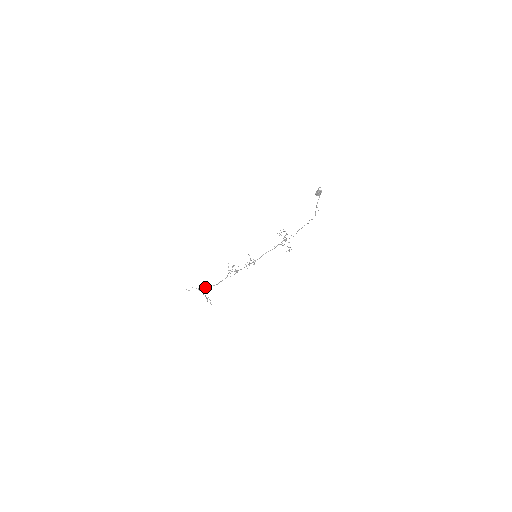
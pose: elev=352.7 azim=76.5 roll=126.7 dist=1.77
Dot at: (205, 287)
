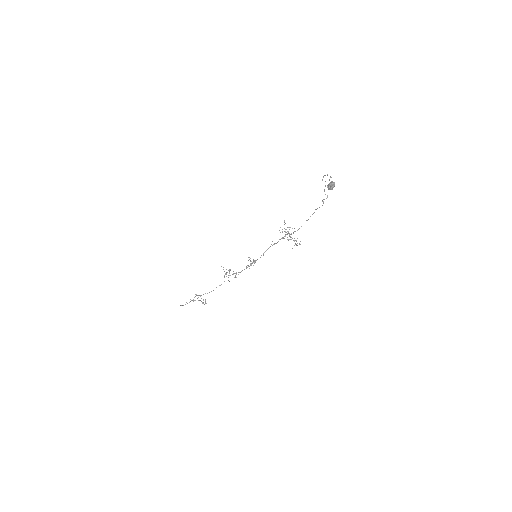
Dot at: (200, 295)
